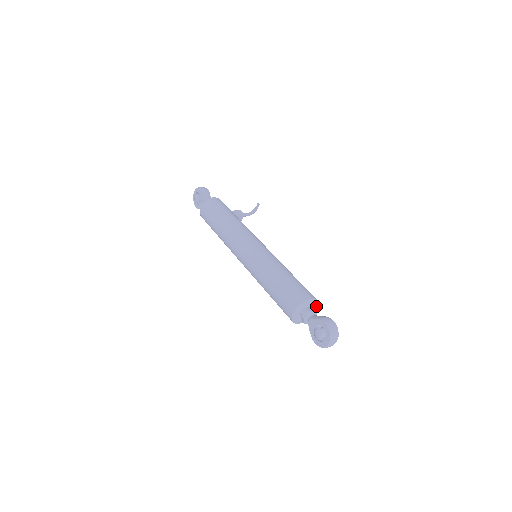
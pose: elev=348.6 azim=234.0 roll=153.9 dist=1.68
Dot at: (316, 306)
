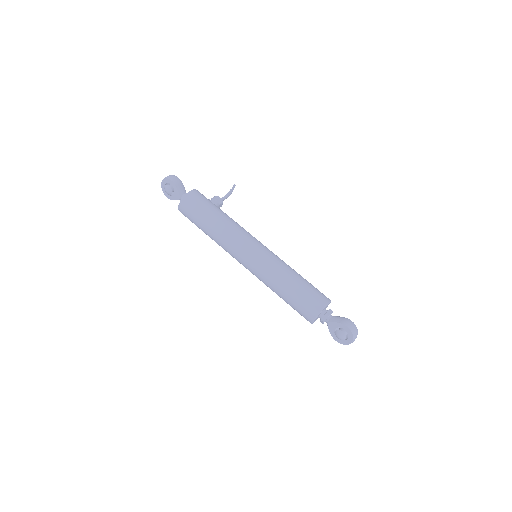
Dot at: occluded
